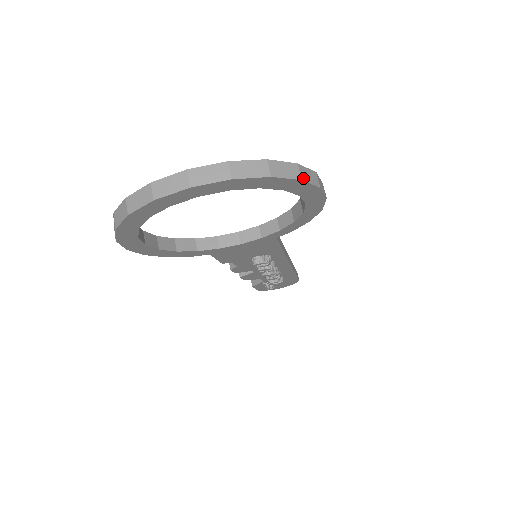
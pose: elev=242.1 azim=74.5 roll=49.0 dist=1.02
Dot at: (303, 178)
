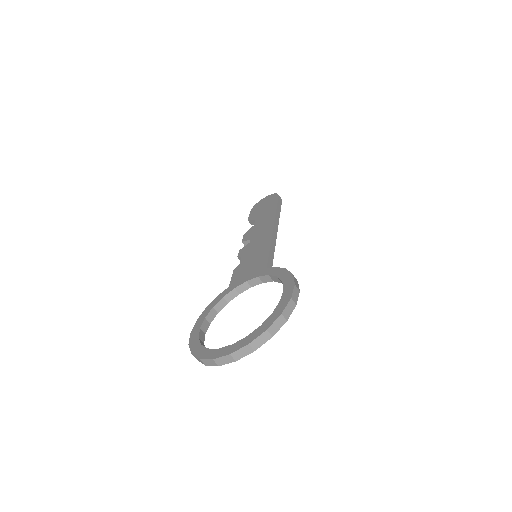
Dot at: (287, 318)
